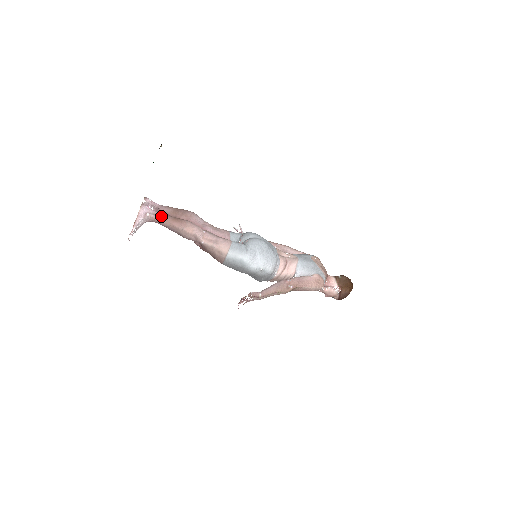
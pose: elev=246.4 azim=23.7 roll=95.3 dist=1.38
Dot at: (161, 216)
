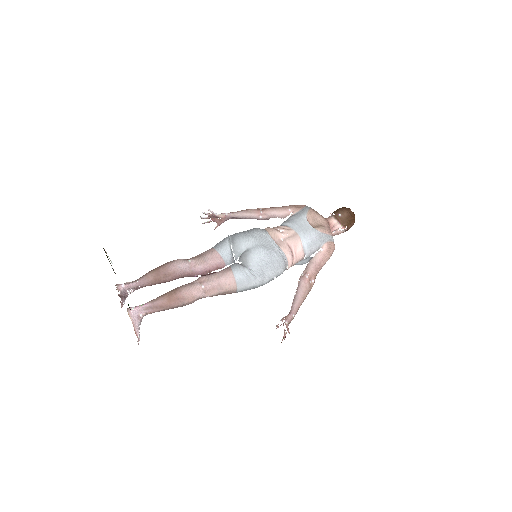
Dot at: (154, 306)
